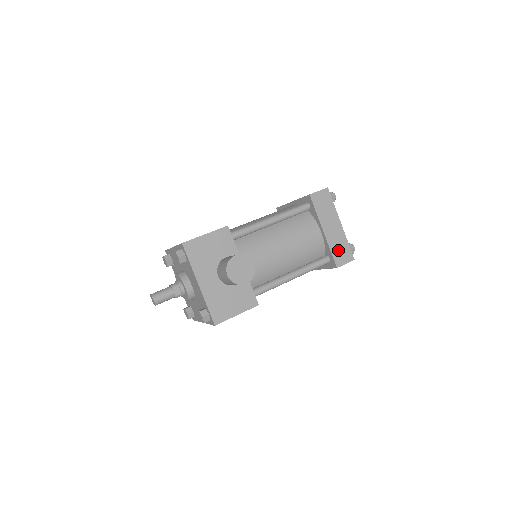
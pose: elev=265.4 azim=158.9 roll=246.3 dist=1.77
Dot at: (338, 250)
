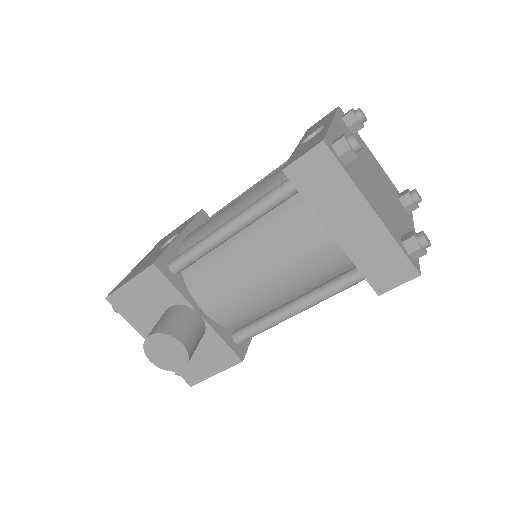
Dot at: (375, 264)
